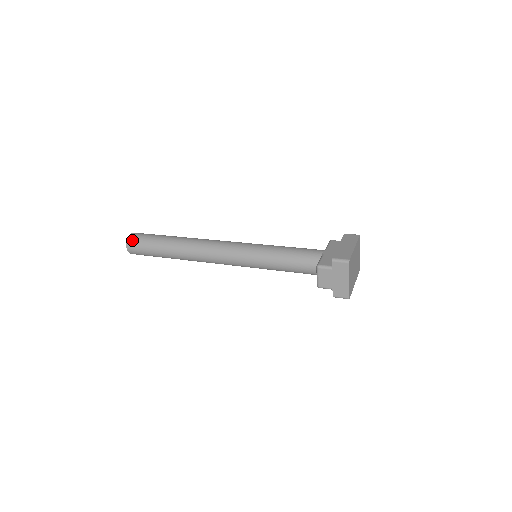
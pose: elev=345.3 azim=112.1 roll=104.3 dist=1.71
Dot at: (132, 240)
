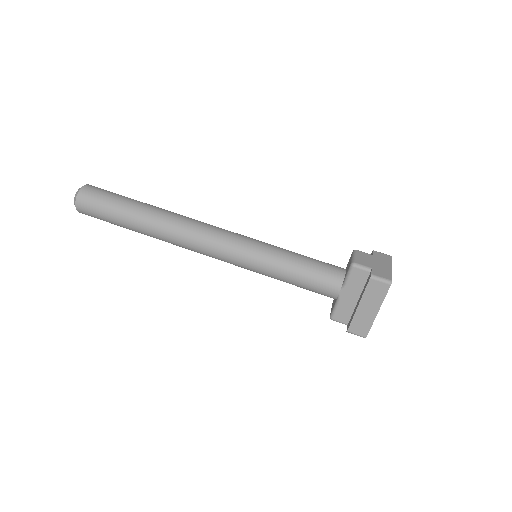
Dot at: occluded
